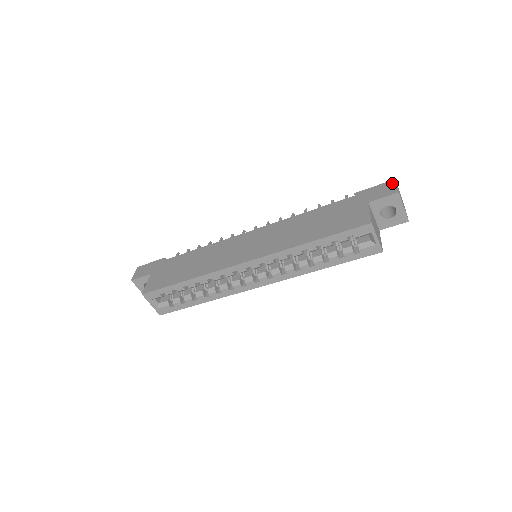
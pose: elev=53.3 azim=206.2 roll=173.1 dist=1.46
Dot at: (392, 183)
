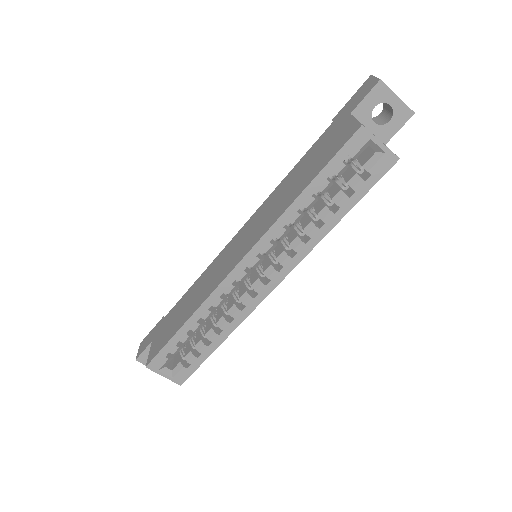
Dot at: (369, 80)
